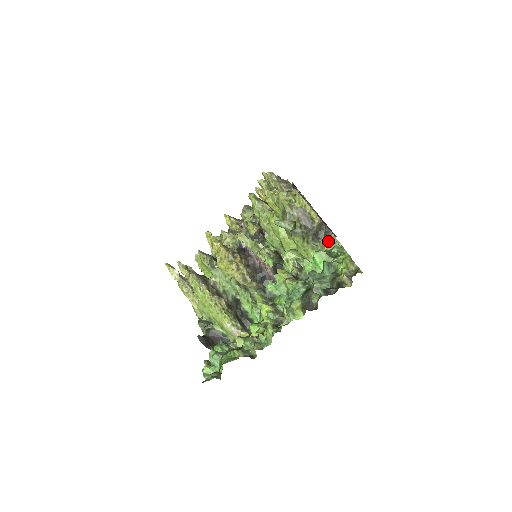
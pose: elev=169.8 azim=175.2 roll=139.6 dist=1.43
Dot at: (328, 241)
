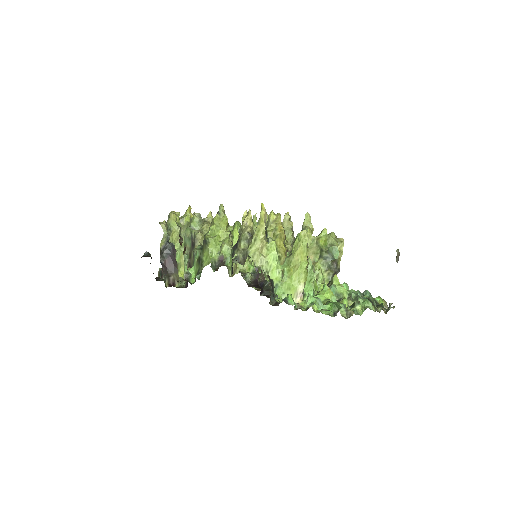
Dot at: occluded
